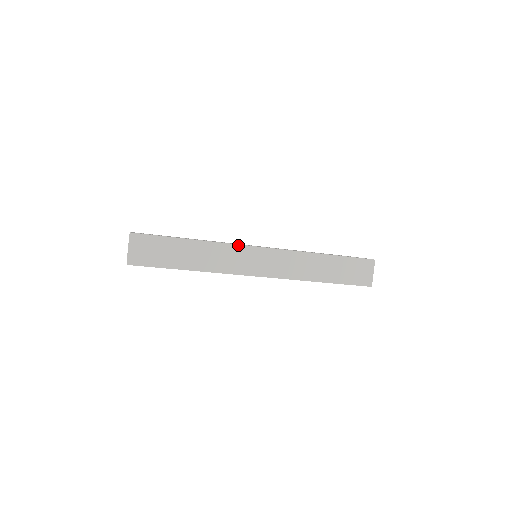
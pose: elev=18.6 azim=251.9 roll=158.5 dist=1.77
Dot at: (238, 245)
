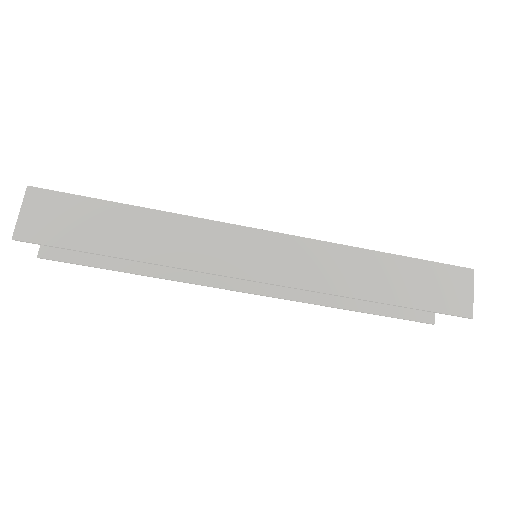
Dot at: (218, 222)
